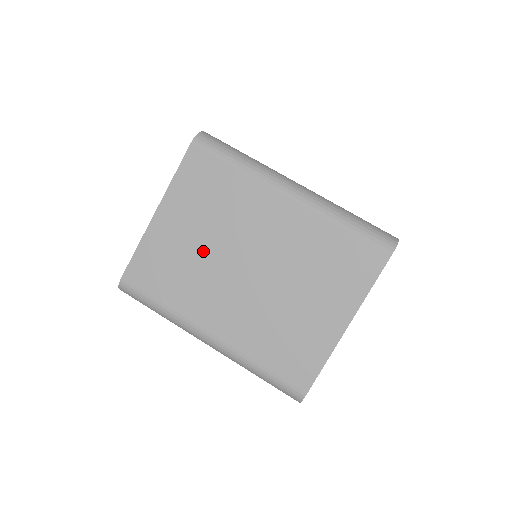
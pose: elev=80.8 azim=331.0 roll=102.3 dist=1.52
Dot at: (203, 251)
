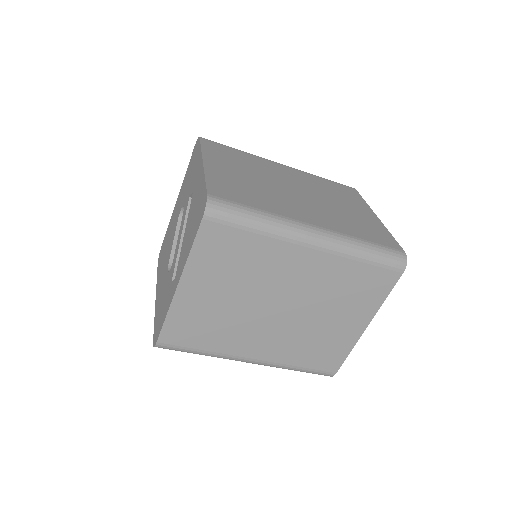
Dot at: (234, 305)
